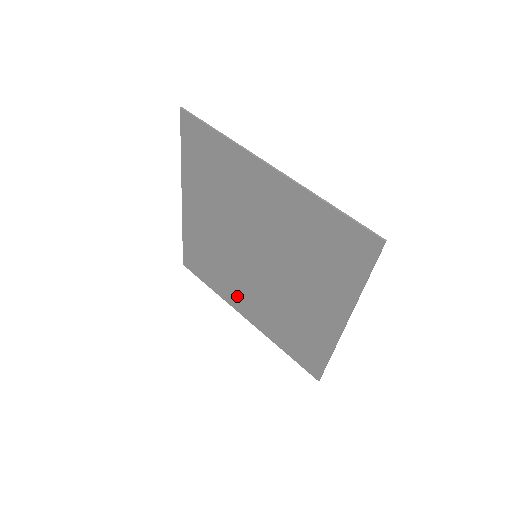
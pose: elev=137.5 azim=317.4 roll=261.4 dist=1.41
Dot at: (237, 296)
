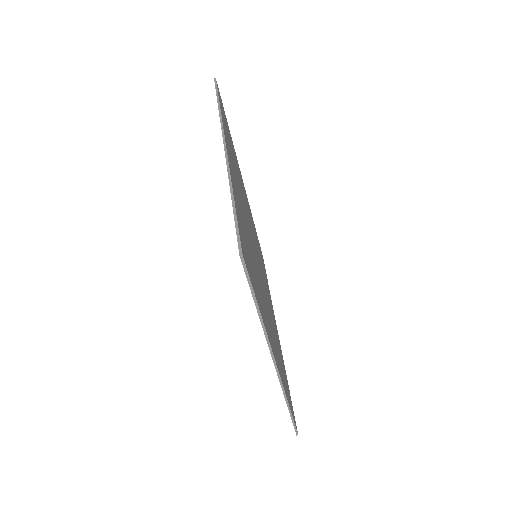
Dot at: occluded
